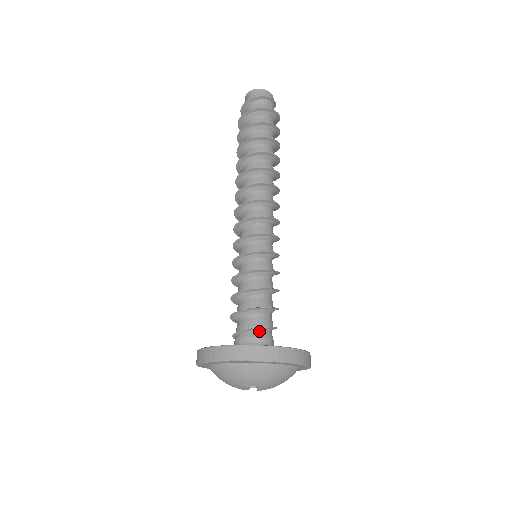
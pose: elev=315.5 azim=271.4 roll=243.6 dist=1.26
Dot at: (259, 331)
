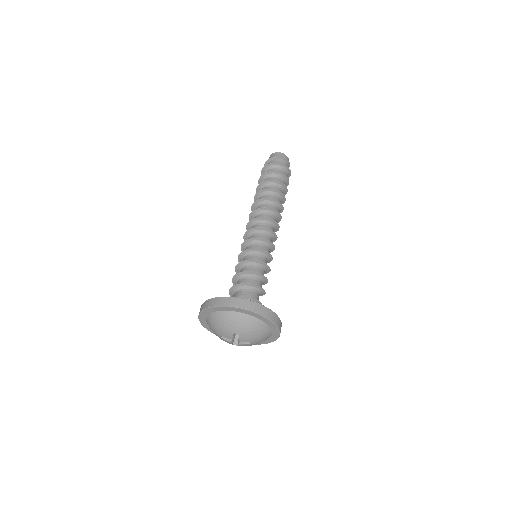
Dot at: occluded
